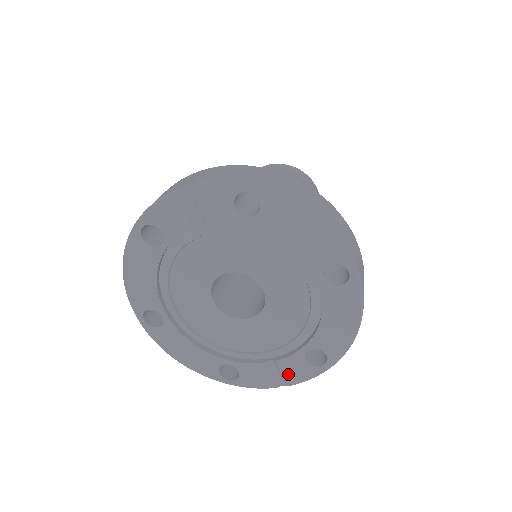
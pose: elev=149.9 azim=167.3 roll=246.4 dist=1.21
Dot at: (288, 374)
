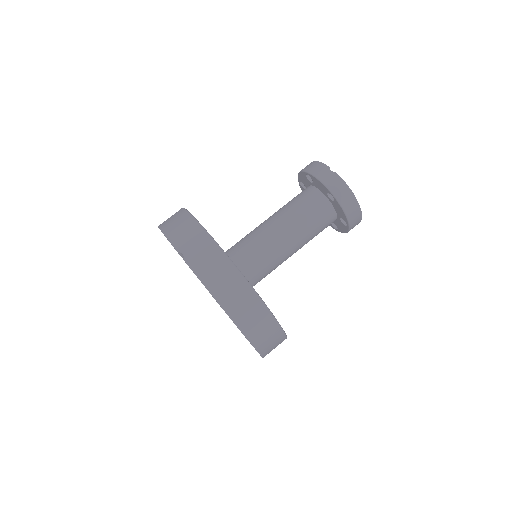
Dot at: occluded
